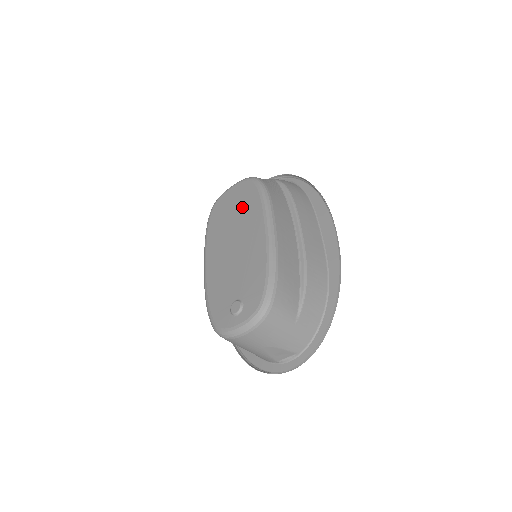
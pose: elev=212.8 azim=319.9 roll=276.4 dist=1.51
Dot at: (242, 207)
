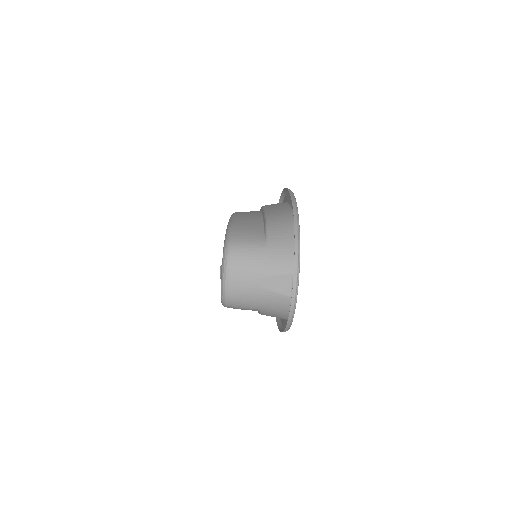
Dot at: occluded
